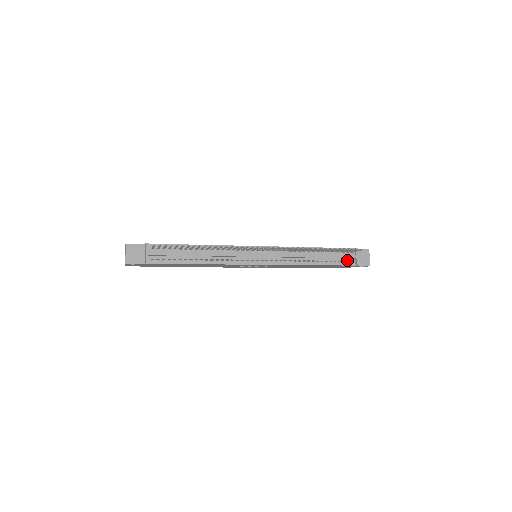
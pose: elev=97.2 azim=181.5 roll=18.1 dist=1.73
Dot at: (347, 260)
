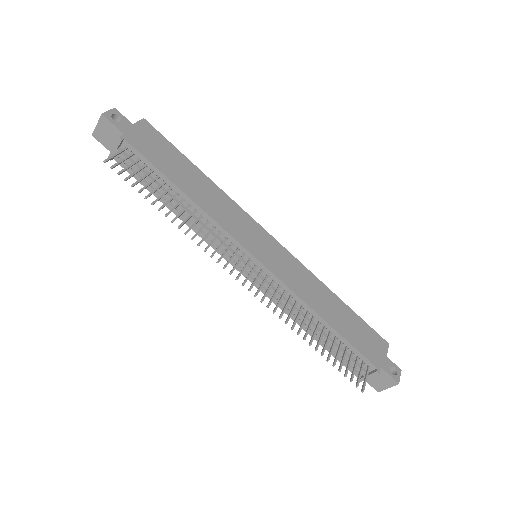
Dot at: (353, 365)
